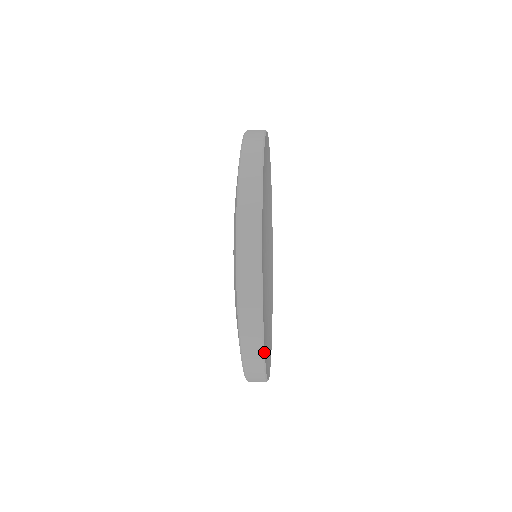
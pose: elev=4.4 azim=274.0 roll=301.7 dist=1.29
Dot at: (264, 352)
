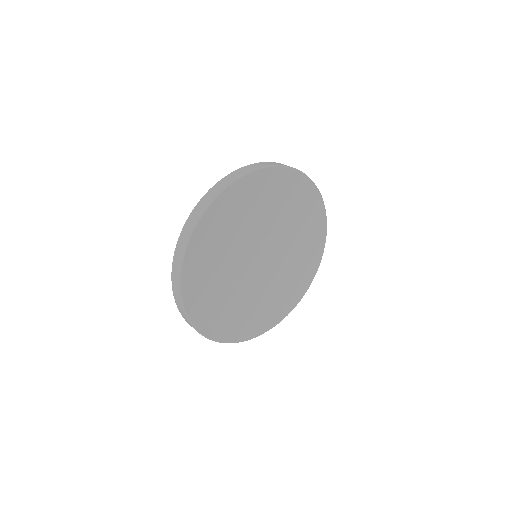
Dot at: occluded
